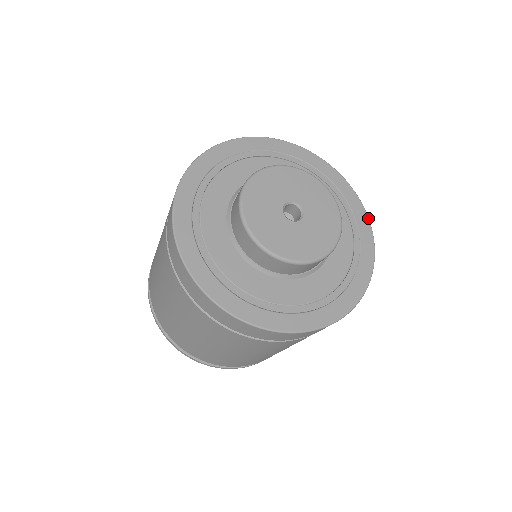
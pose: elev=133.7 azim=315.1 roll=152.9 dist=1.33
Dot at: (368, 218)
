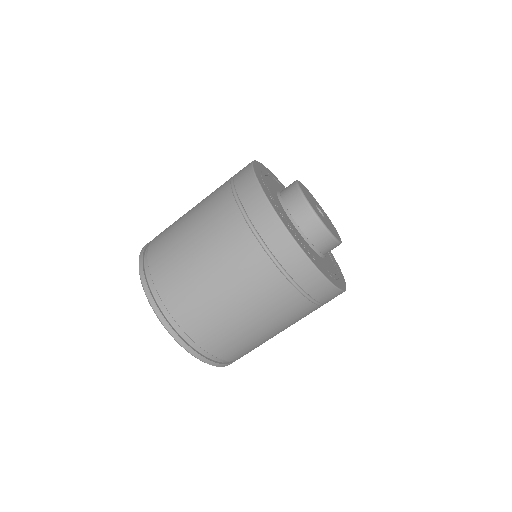
Dot at: occluded
